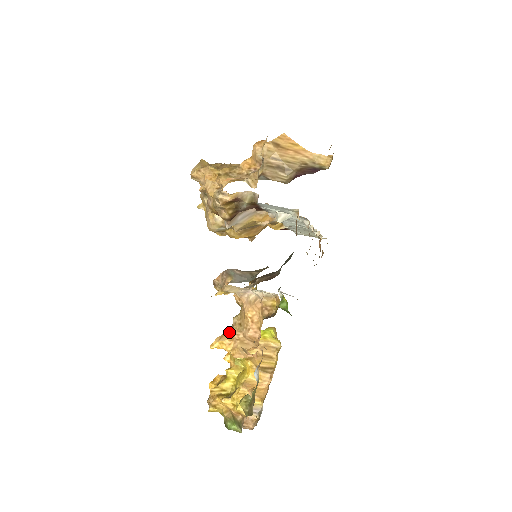
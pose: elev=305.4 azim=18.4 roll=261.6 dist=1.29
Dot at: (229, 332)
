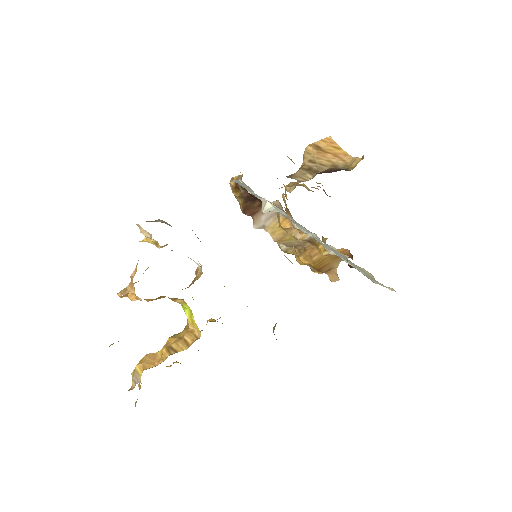
Dot at: occluded
